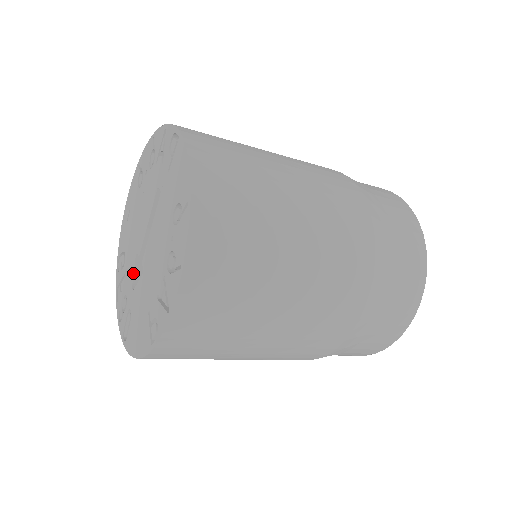
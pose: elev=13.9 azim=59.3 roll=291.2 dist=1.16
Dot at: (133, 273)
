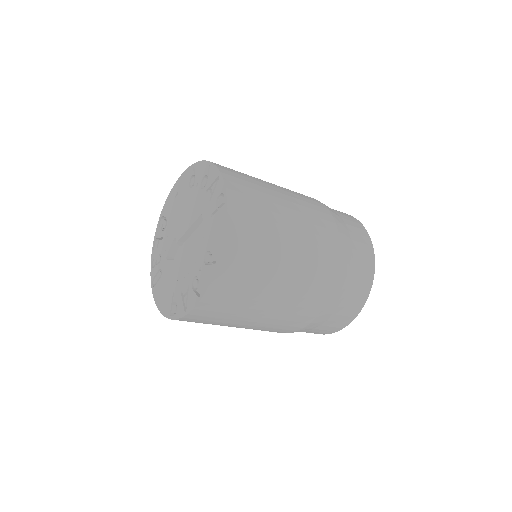
Dot at: (169, 248)
